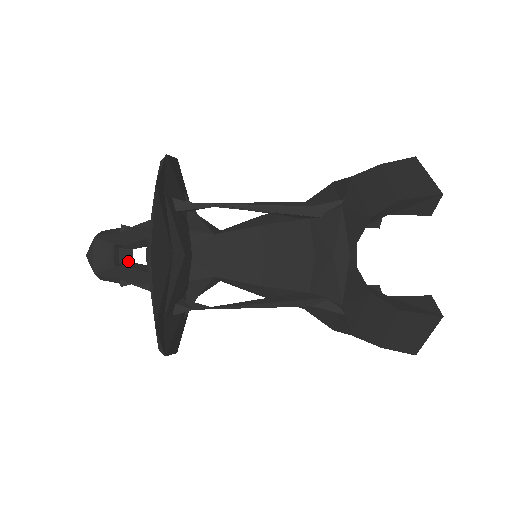
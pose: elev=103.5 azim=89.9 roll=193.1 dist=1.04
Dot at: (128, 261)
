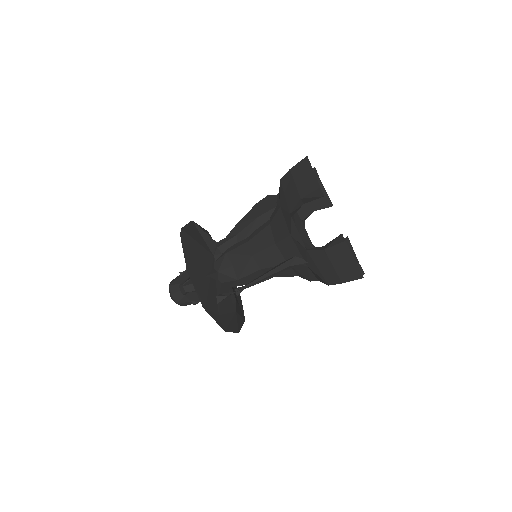
Dot at: occluded
